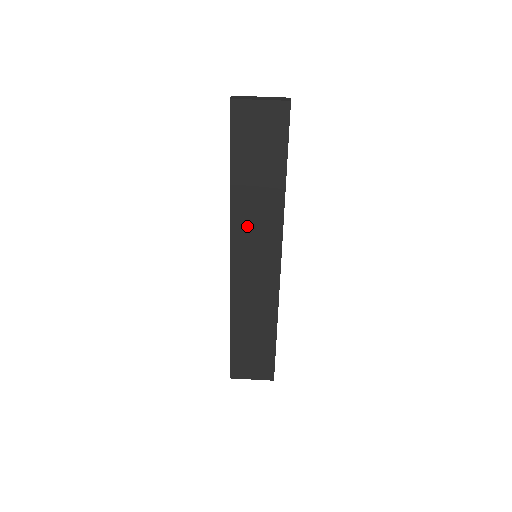
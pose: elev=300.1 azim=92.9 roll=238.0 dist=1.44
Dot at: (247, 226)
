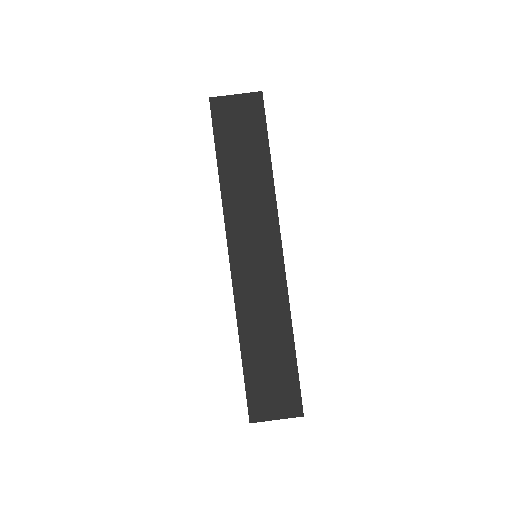
Dot at: (241, 216)
